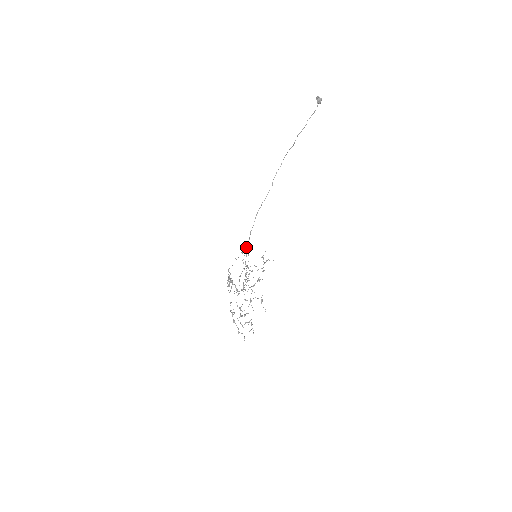
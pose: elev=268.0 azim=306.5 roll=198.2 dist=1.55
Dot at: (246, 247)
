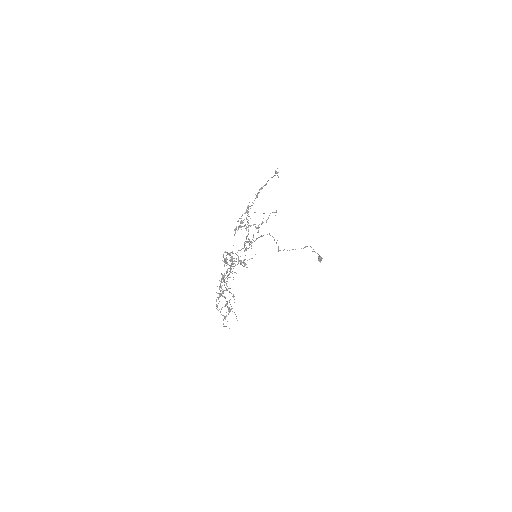
Dot at: (266, 220)
